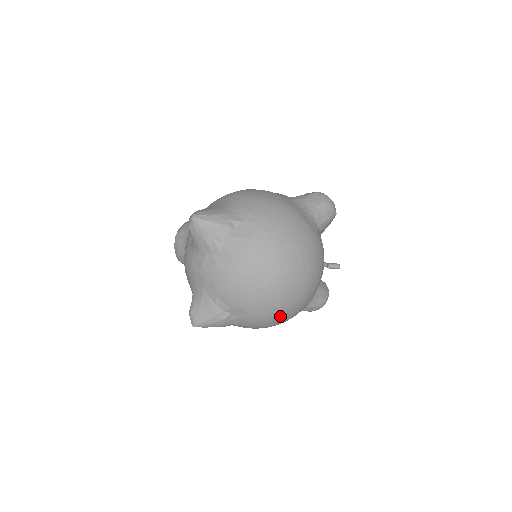
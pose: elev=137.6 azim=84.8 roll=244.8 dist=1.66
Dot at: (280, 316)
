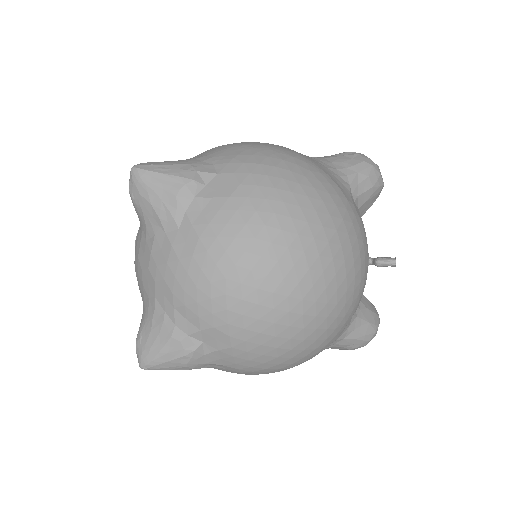
Dot at: (293, 346)
